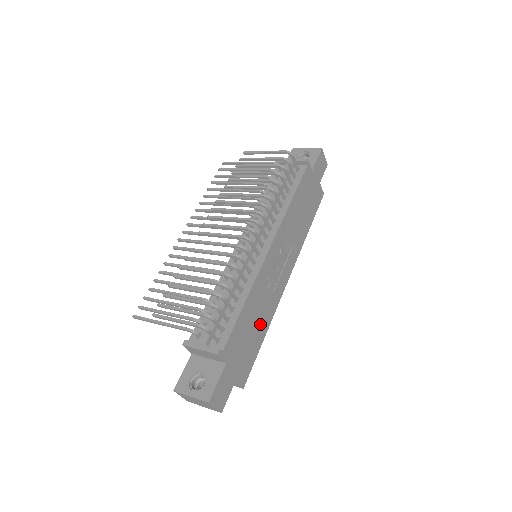
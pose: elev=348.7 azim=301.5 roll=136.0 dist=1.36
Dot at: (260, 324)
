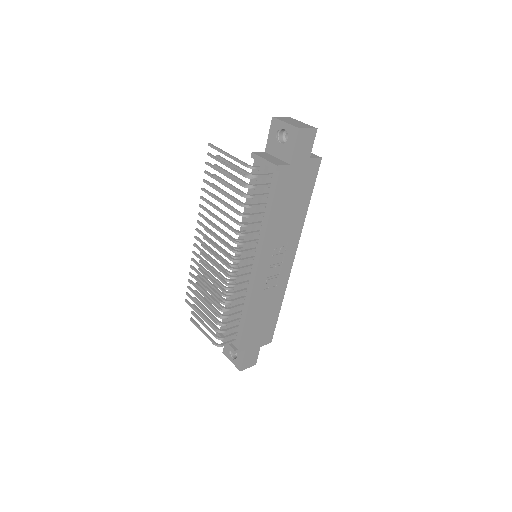
Dot at: (271, 308)
